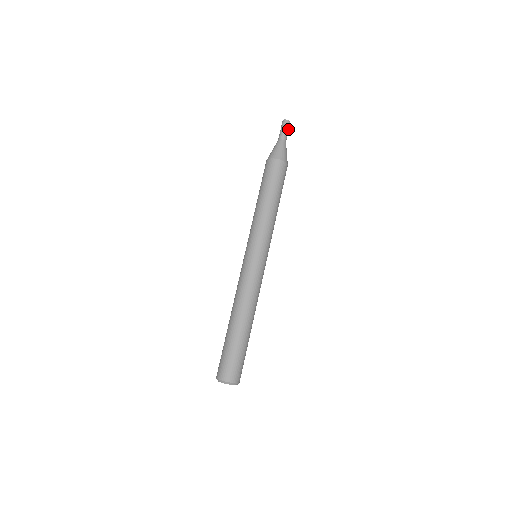
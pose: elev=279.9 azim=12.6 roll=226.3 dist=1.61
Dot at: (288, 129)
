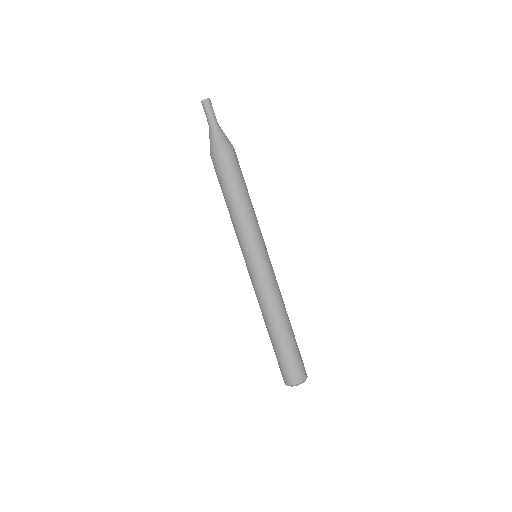
Dot at: (211, 108)
